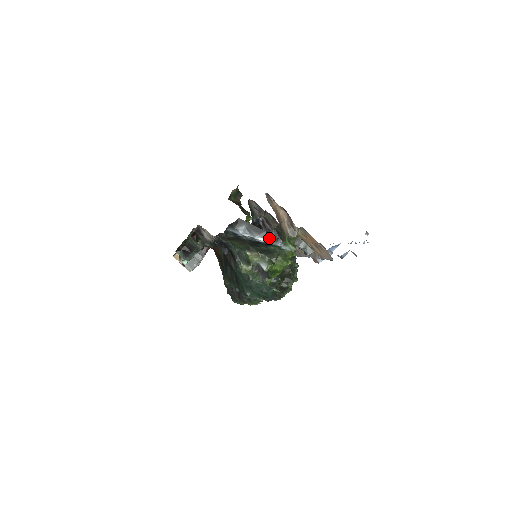
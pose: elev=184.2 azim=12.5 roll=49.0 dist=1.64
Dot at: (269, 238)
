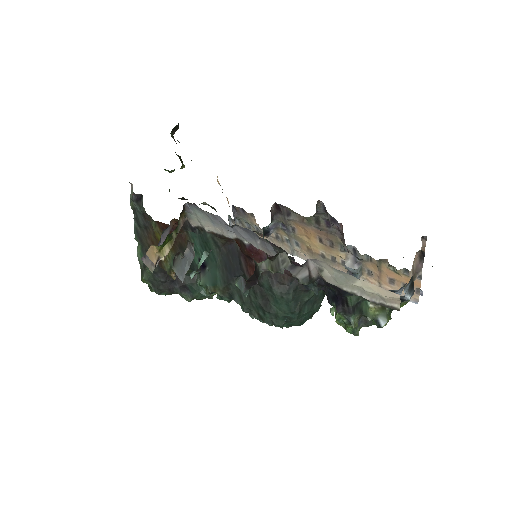
Dot at: (412, 294)
